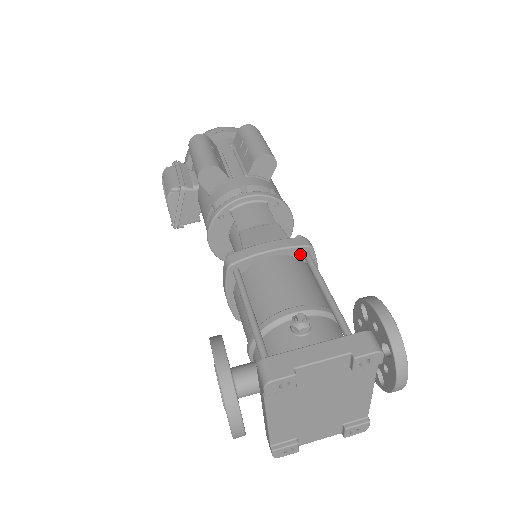
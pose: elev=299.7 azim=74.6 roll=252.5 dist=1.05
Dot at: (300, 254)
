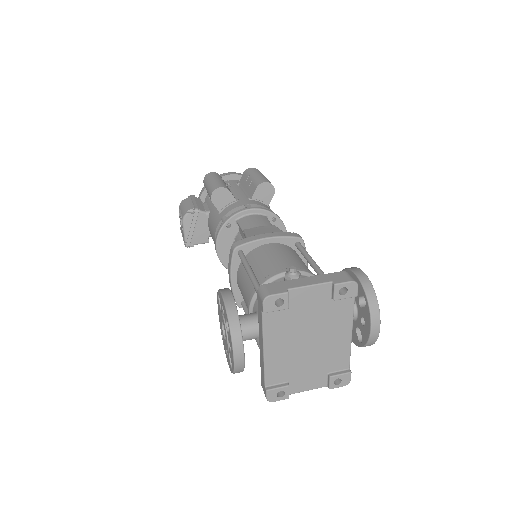
Dot at: (293, 244)
